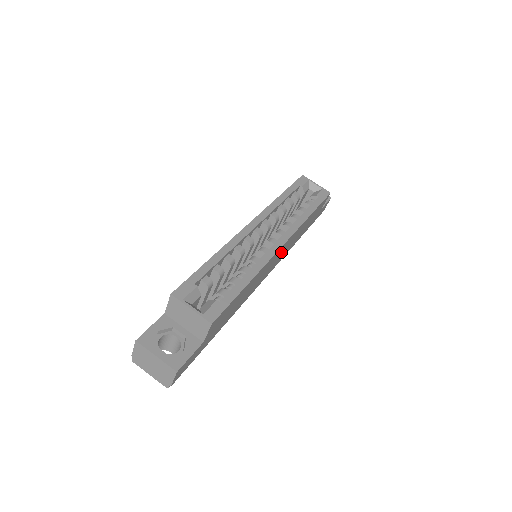
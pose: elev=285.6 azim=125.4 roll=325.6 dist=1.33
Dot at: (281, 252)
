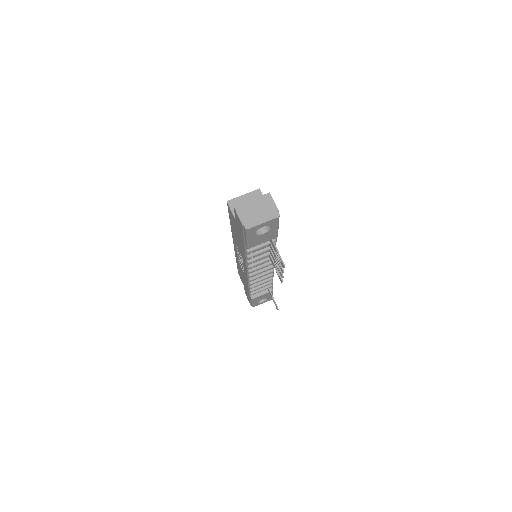
Dot at: occluded
